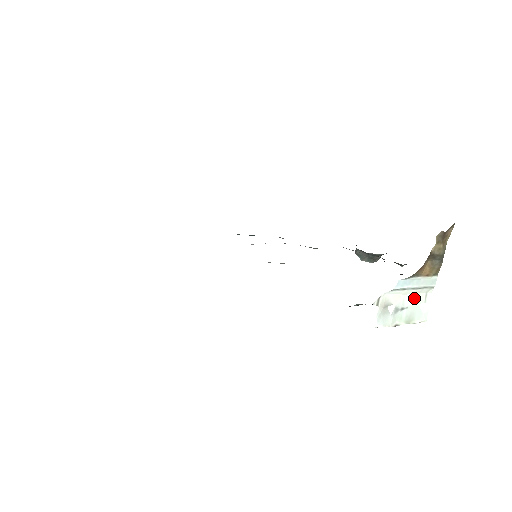
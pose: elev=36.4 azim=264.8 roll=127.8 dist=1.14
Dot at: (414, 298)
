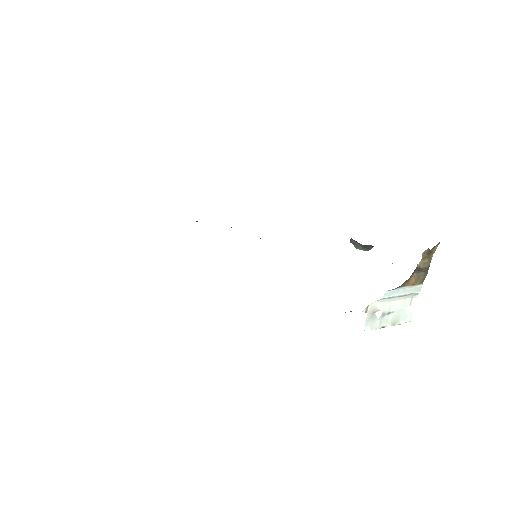
Dot at: (400, 303)
